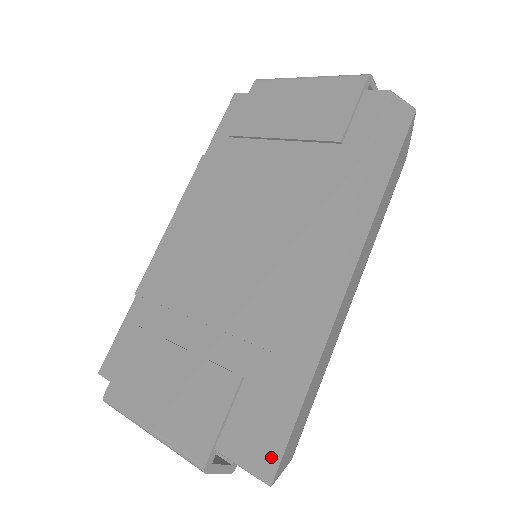
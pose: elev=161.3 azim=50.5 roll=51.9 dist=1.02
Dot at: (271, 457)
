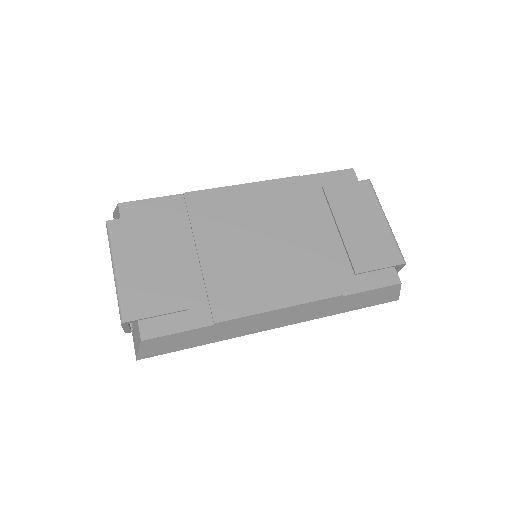
Dot at: (154, 351)
